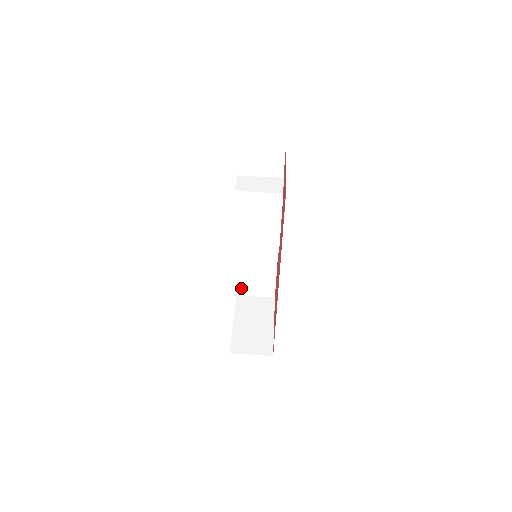
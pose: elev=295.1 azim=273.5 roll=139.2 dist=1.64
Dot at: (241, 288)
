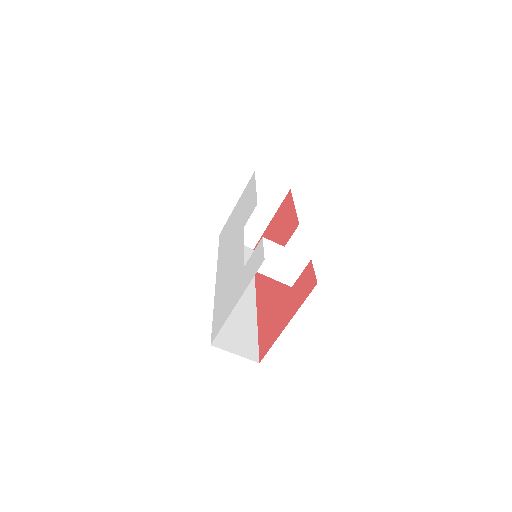
Dot at: occluded
